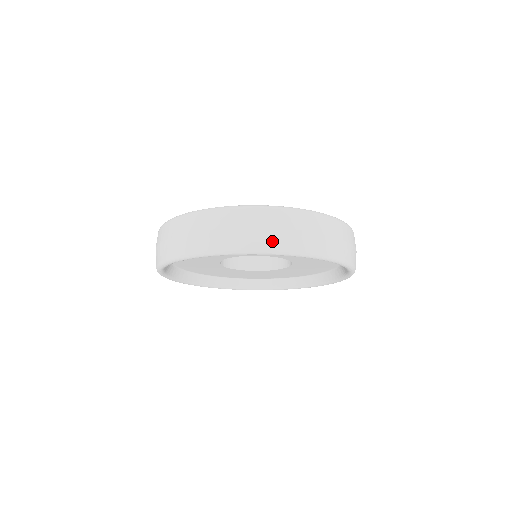
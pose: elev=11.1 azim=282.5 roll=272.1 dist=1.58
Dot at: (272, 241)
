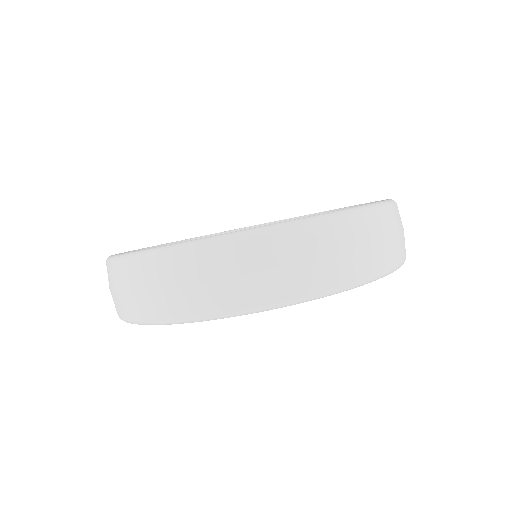
Dot at: (397, 254)
